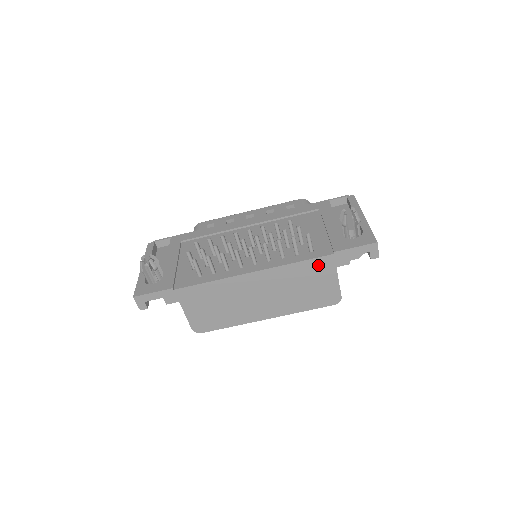
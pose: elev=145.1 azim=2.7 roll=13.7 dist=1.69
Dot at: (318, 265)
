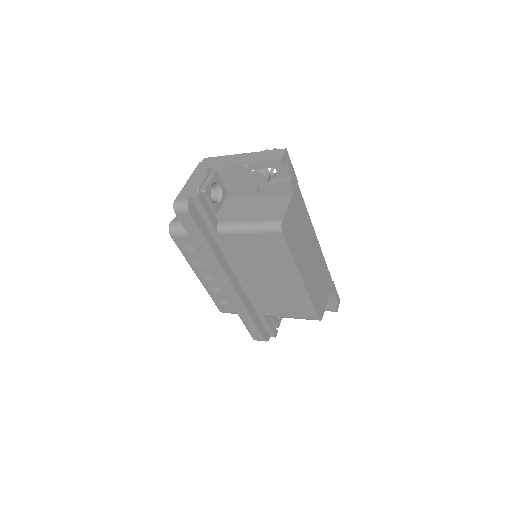
Dot at: (328, 279)
